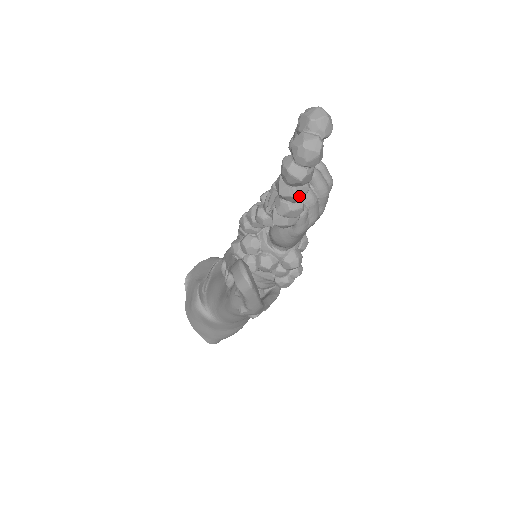
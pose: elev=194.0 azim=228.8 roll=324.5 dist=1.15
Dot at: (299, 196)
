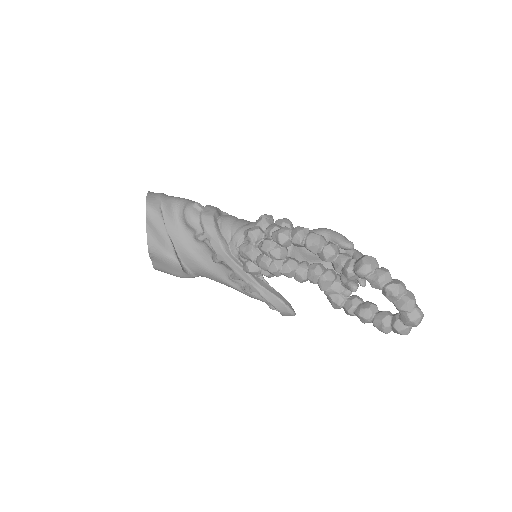
Dot at: occluded
